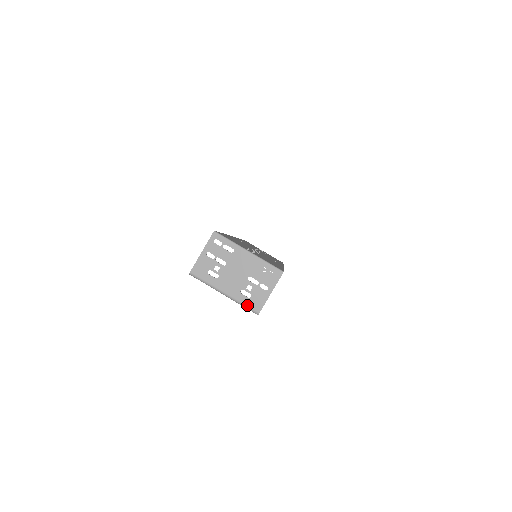
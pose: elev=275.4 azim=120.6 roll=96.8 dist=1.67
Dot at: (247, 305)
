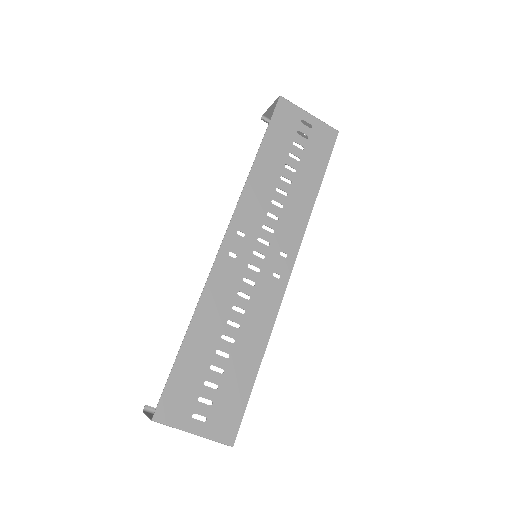
Dot at: occluded
